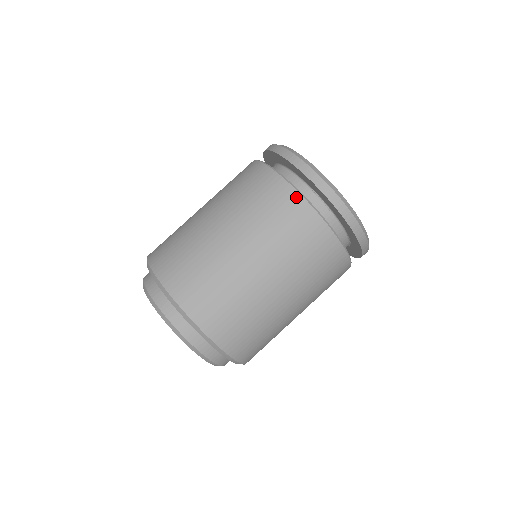
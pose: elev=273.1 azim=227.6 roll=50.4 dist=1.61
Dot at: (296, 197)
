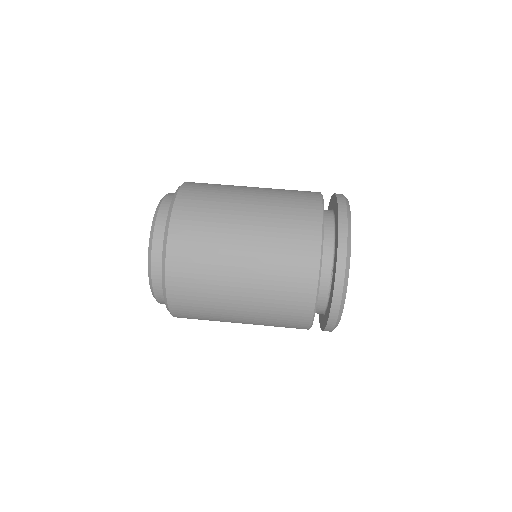
Dot at: (315, 266)
